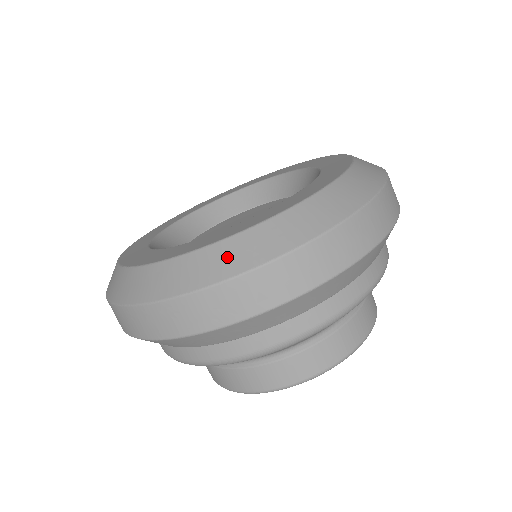
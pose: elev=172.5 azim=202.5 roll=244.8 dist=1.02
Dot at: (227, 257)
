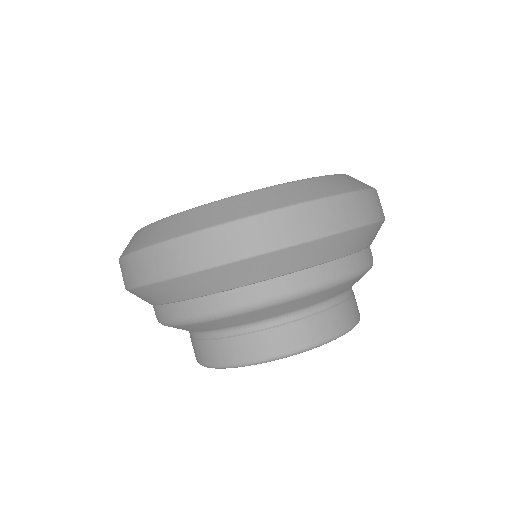
Dot at: (319, 186)
